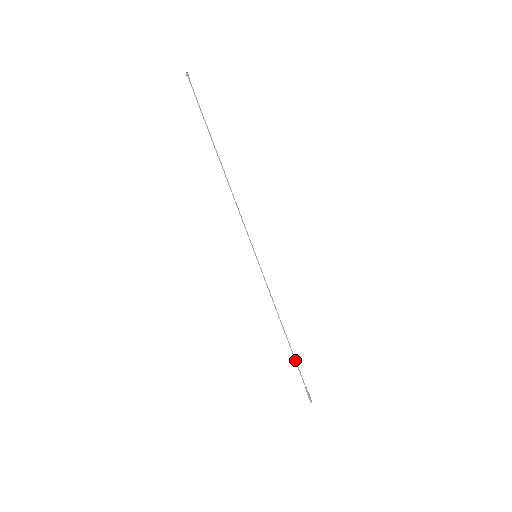
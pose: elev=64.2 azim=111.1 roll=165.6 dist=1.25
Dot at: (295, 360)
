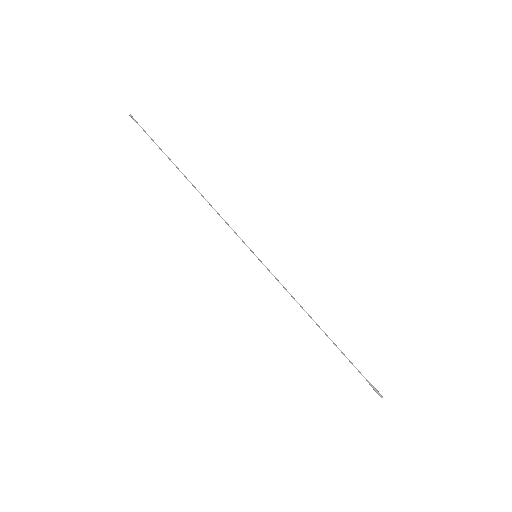
Dot at: (342, 353)
